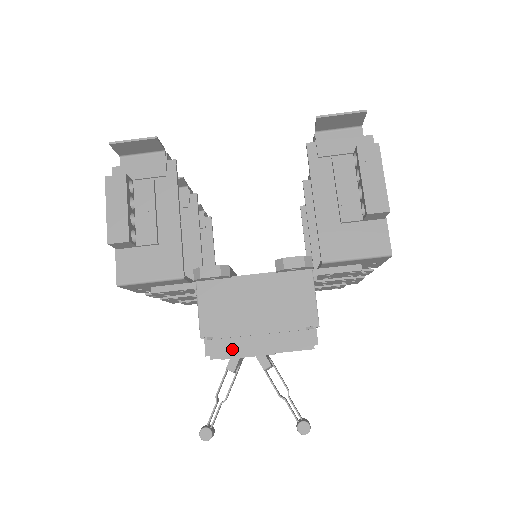
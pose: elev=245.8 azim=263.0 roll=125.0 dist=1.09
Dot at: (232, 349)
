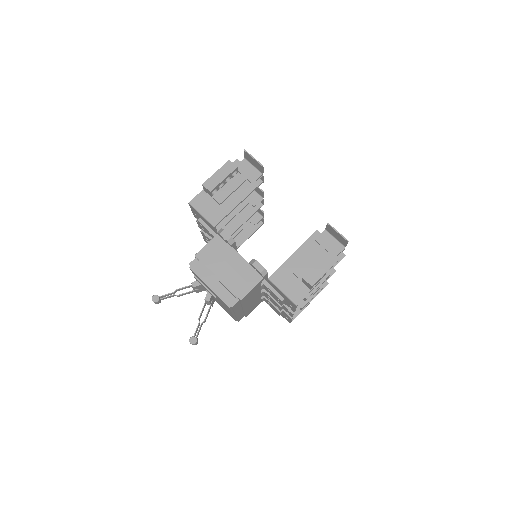
Dot at: (201, 272)
